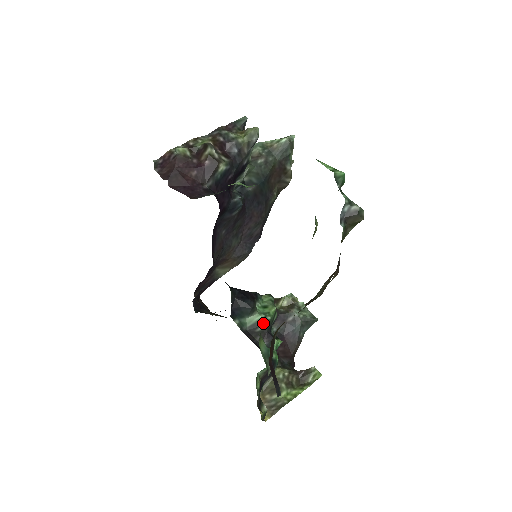
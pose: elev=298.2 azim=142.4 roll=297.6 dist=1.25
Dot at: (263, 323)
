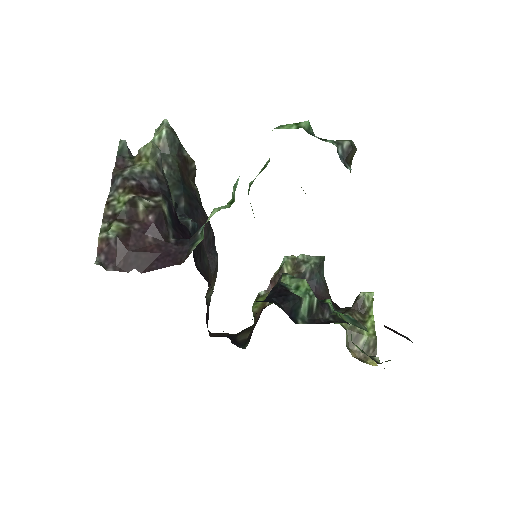
Dot at: (313, 301)
